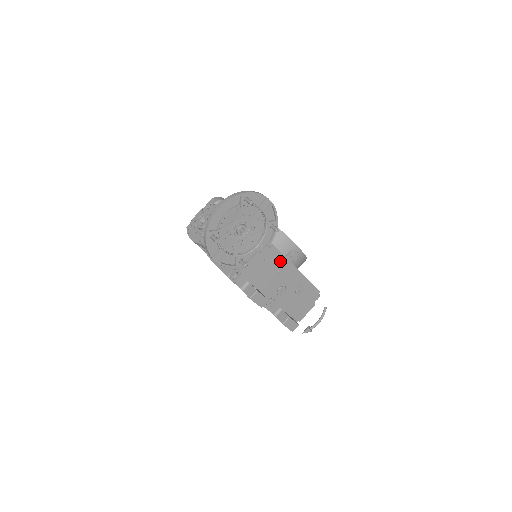
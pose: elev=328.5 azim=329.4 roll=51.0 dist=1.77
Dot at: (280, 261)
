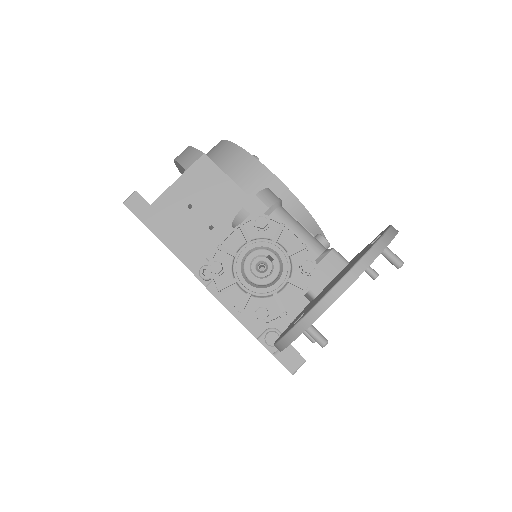
Dot at: occluded
